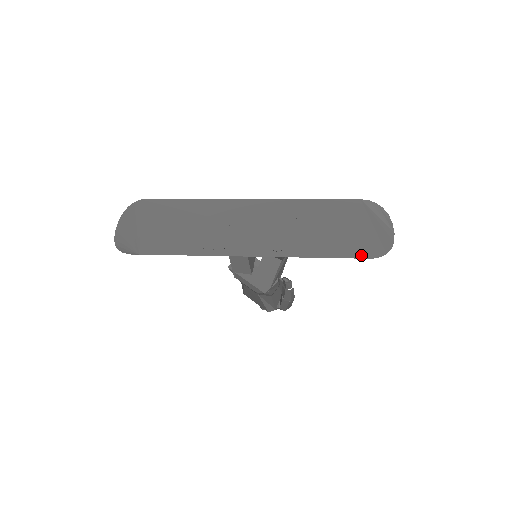
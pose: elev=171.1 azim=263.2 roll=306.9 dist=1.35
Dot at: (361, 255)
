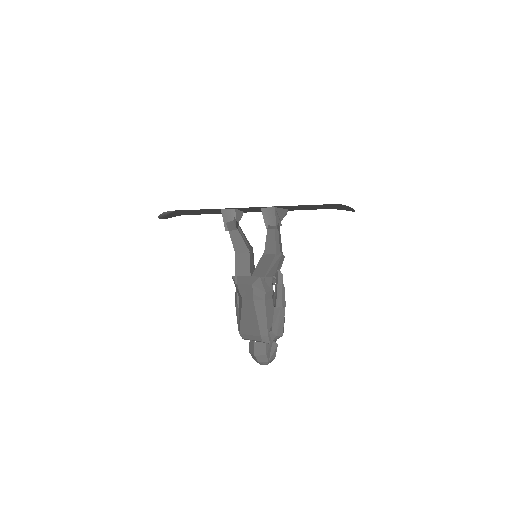
Dot at: (330, 204)
